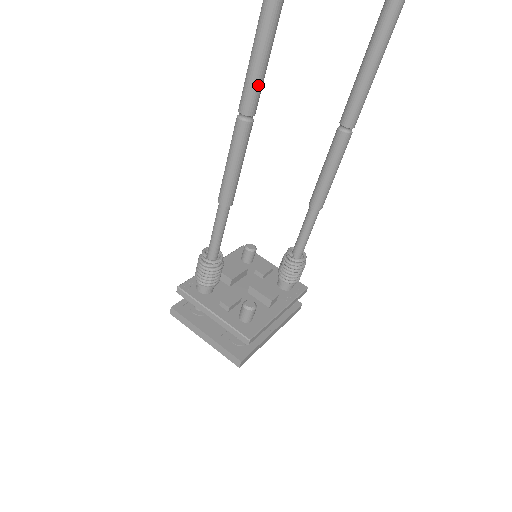
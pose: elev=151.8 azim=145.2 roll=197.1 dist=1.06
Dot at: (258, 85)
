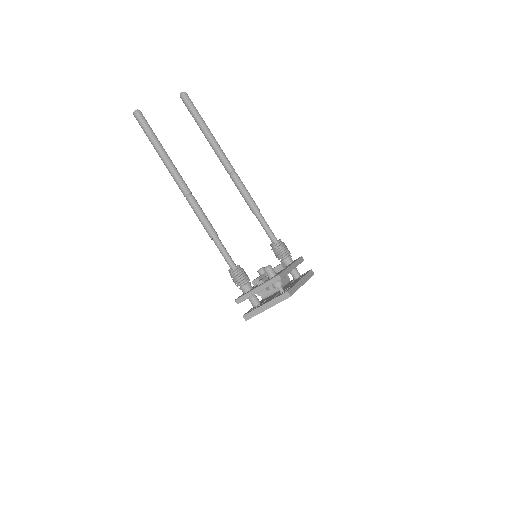
Dot at: (182, 181)
